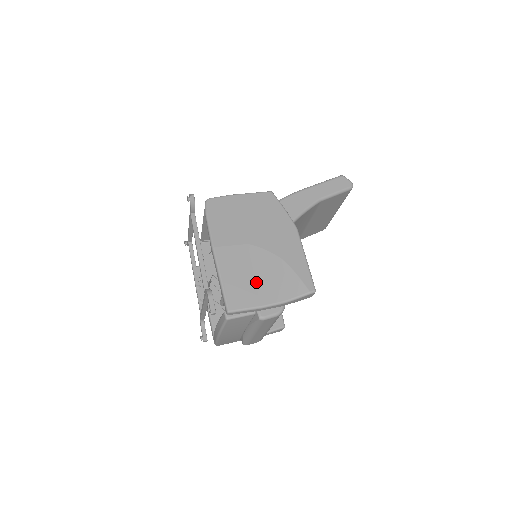
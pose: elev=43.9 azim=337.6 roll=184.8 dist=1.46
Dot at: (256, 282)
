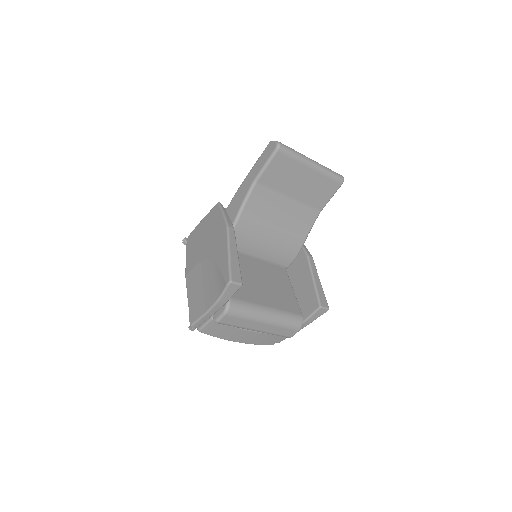
Dot at: (203, 292)
